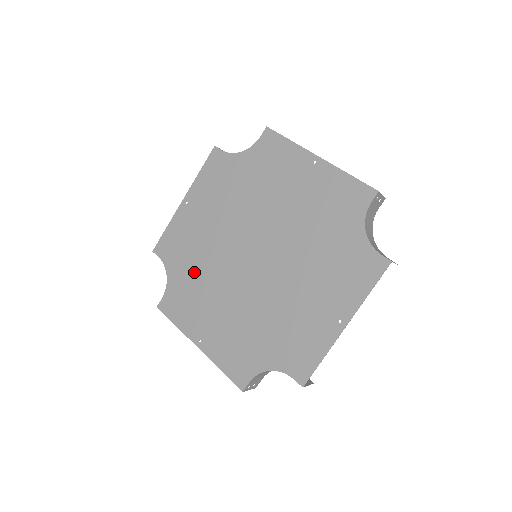
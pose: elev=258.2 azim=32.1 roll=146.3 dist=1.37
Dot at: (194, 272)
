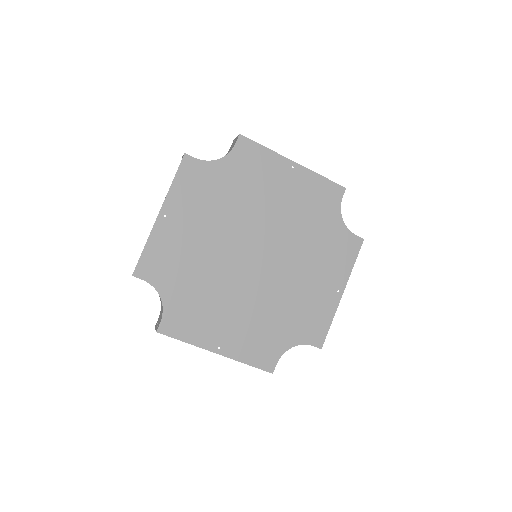
Dot at: (194, 285)
